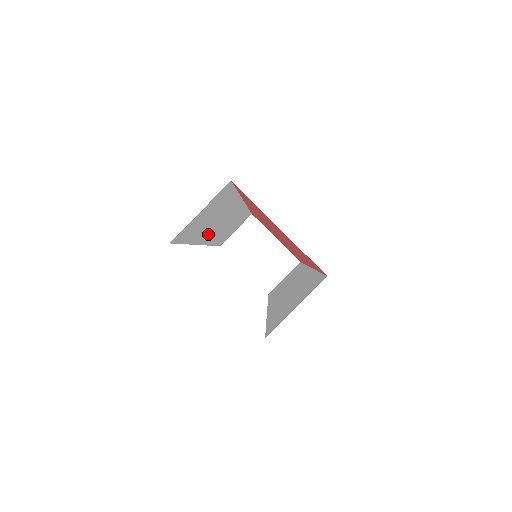
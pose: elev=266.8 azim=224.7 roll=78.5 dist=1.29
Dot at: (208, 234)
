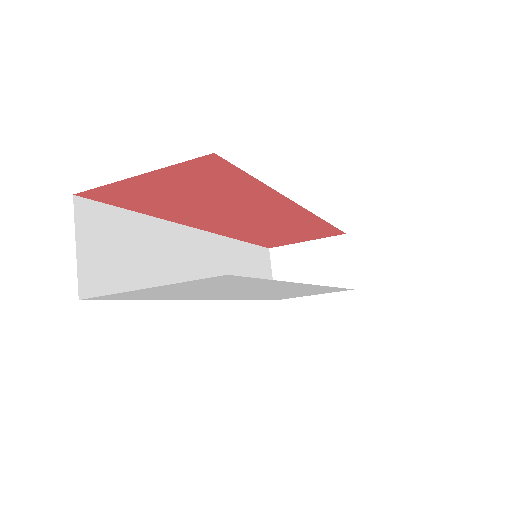
Dot at: occluded
